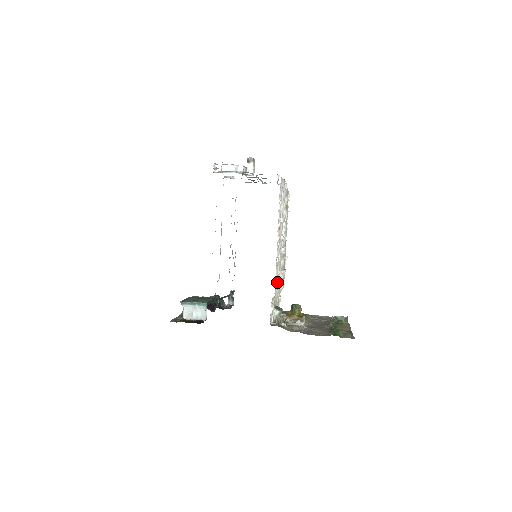
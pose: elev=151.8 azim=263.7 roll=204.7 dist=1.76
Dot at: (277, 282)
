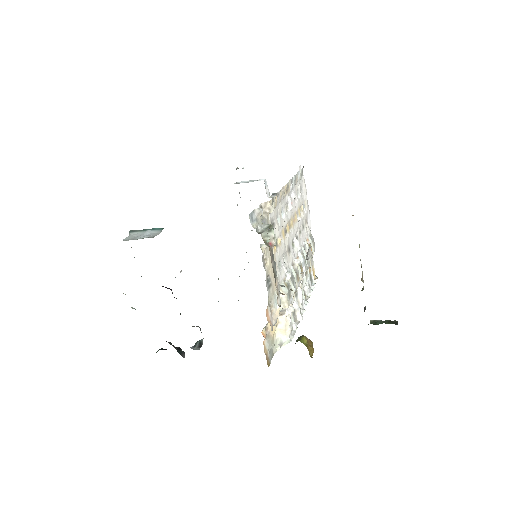
Dot at: (277, 247)
